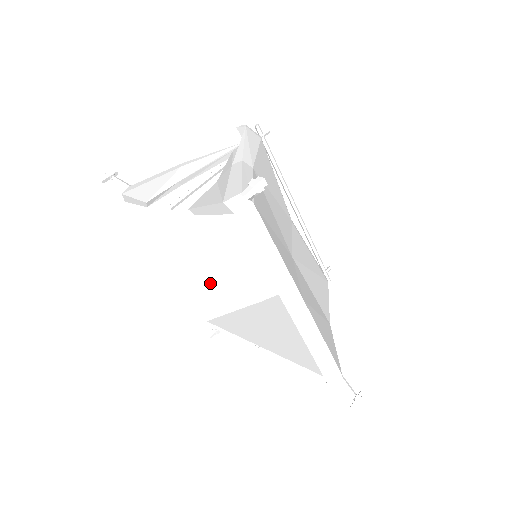
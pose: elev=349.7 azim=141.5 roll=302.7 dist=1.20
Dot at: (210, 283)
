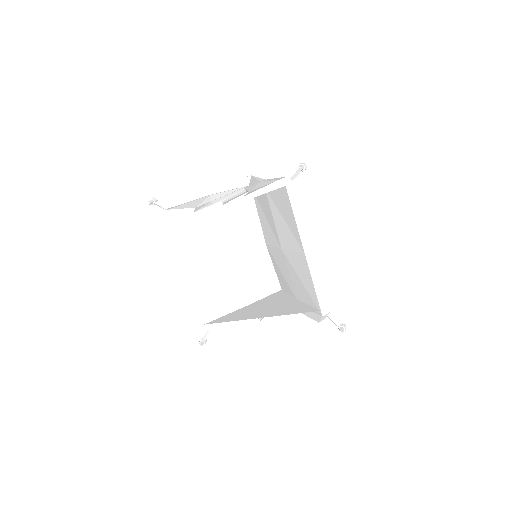
Dot at: (212, 288)
